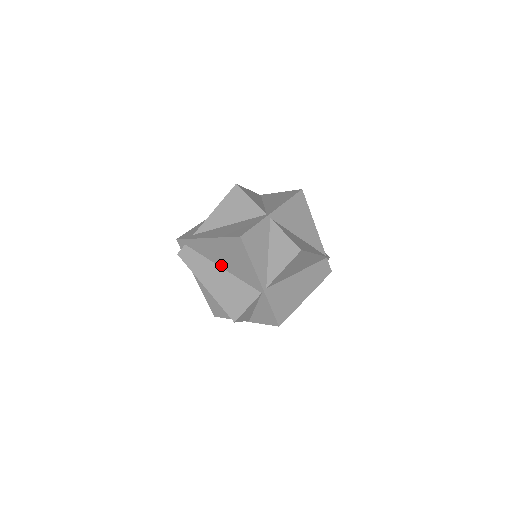
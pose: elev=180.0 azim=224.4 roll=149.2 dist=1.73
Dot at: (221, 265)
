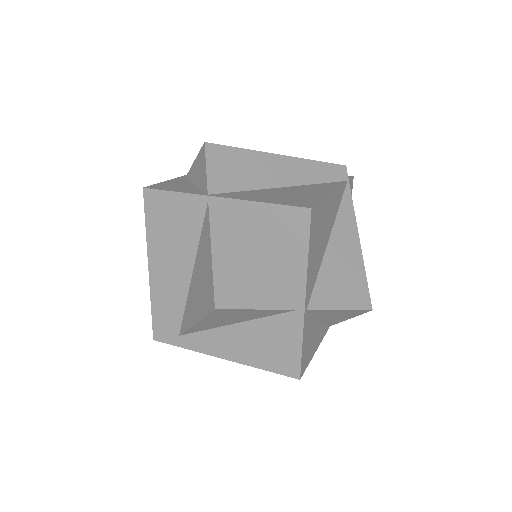
Dot at: occluded
